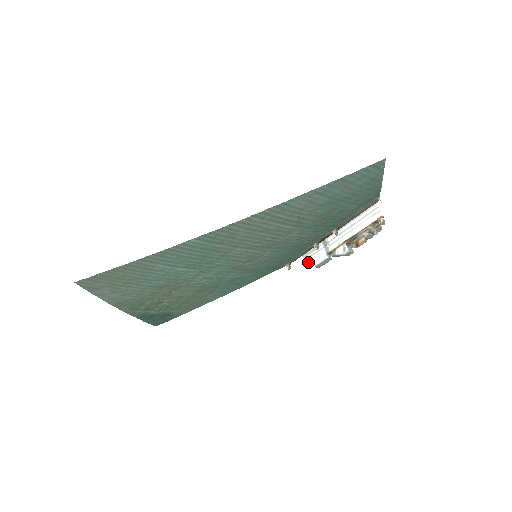
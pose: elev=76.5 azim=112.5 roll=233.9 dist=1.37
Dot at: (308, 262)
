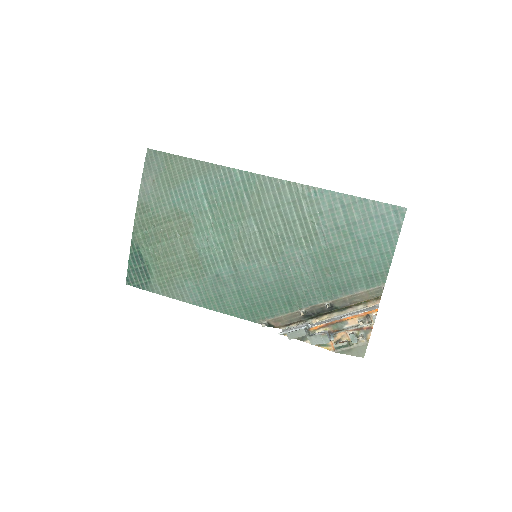
Dot at: (284, 331)
